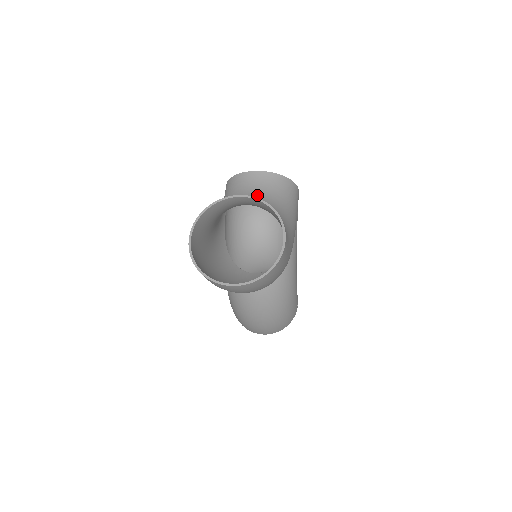
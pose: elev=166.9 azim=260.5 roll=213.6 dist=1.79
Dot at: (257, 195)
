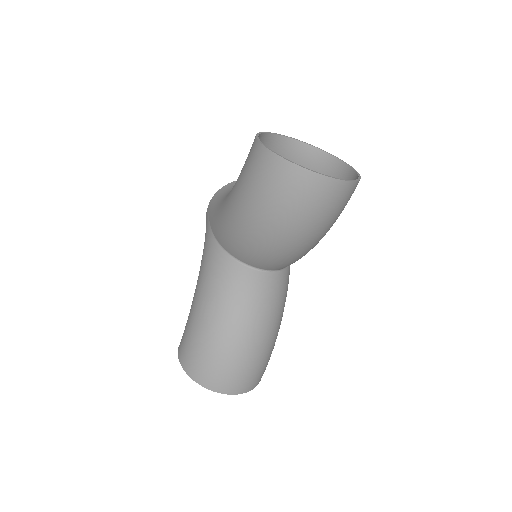
Dot at: occluded
